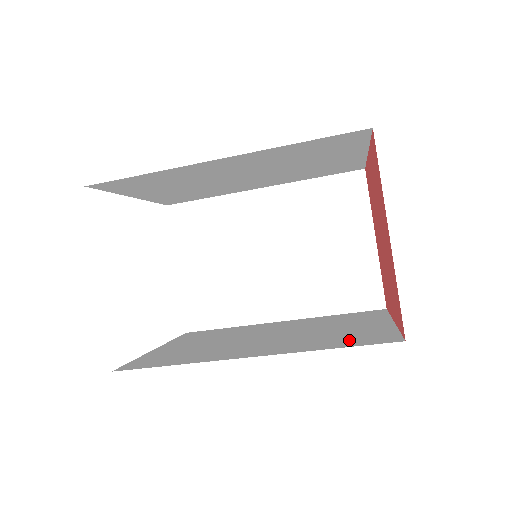
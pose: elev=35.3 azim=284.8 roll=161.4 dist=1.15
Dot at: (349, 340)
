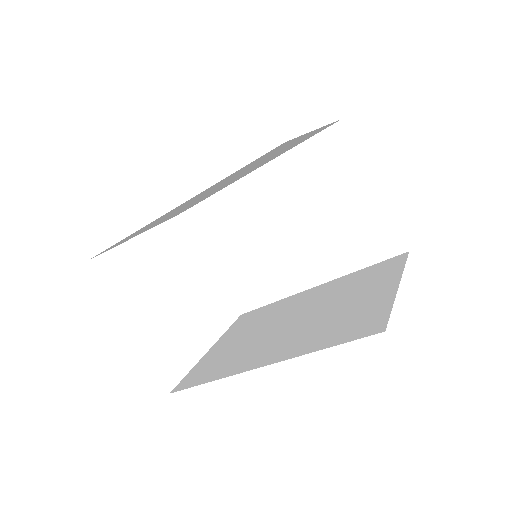
Dot at: (344, 330)
